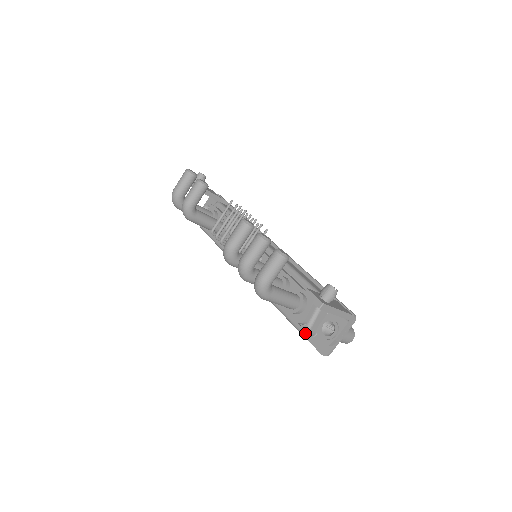
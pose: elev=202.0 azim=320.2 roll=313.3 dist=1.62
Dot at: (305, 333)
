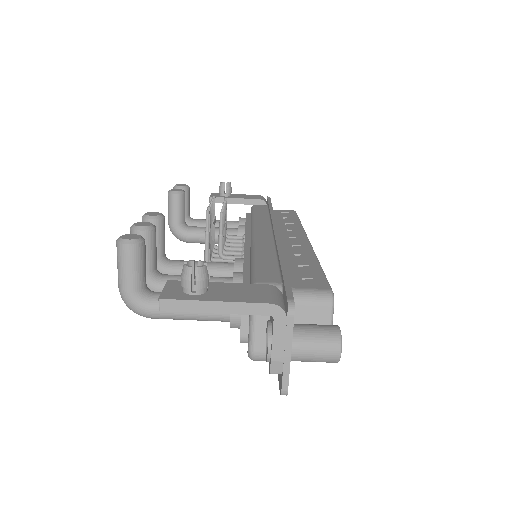
Dot at: (251, 358)
